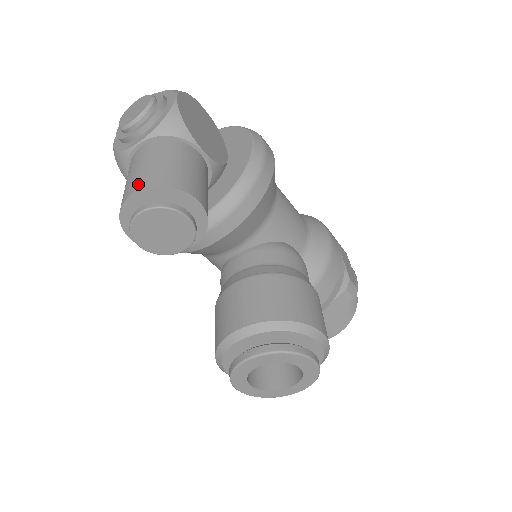
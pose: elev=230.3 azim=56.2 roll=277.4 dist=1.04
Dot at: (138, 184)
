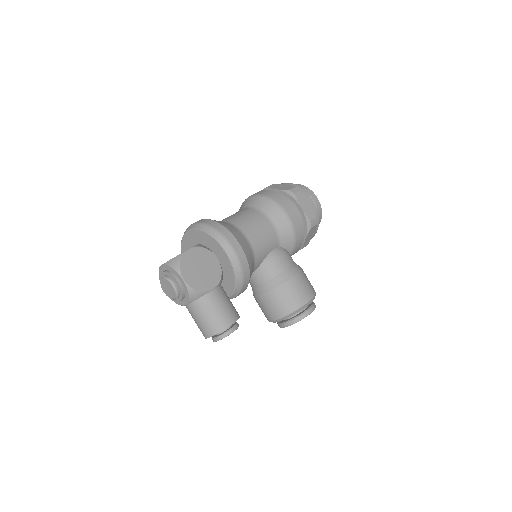
Dot at: (206, 334)
